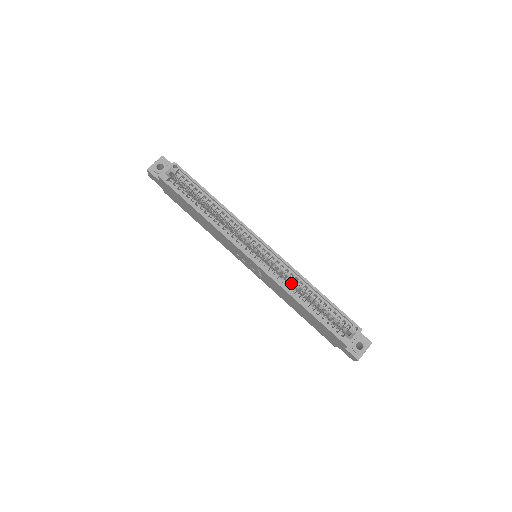
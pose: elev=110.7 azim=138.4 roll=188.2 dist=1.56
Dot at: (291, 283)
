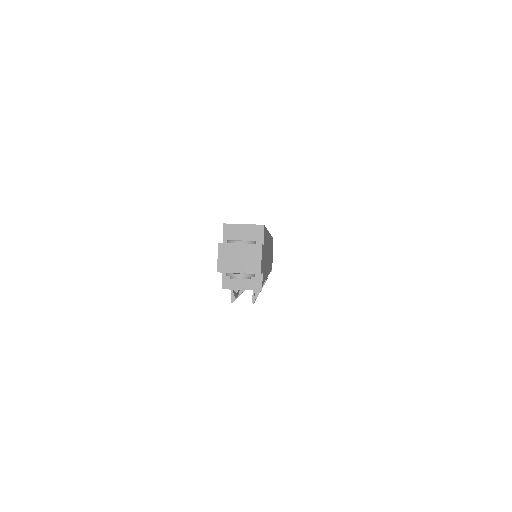
Dot at: occluded
